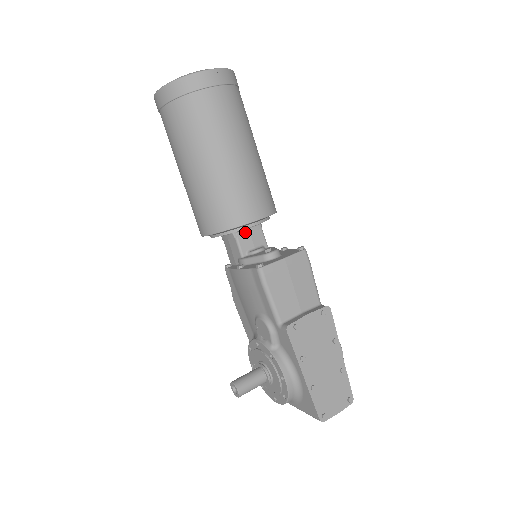
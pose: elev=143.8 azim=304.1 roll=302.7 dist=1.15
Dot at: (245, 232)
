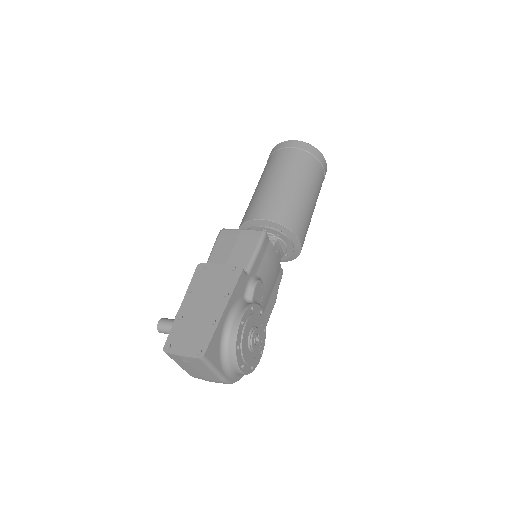
Dot at: occluded
